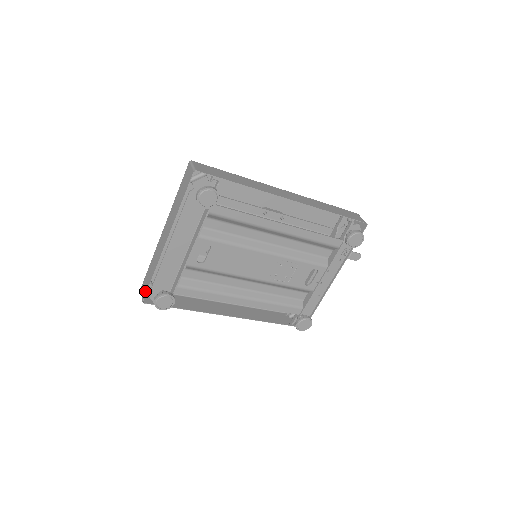
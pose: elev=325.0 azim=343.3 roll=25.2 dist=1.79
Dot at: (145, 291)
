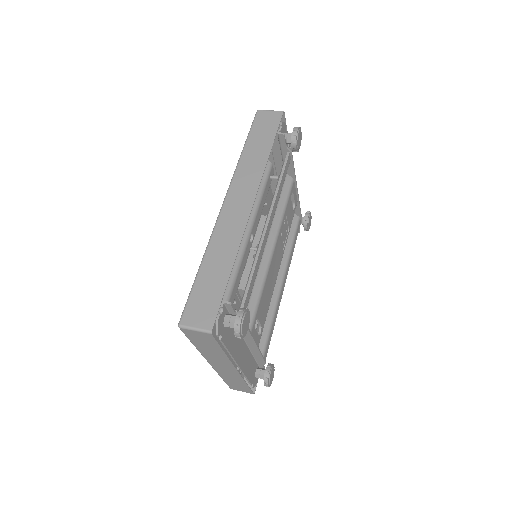
Dot at: (248, 391)
